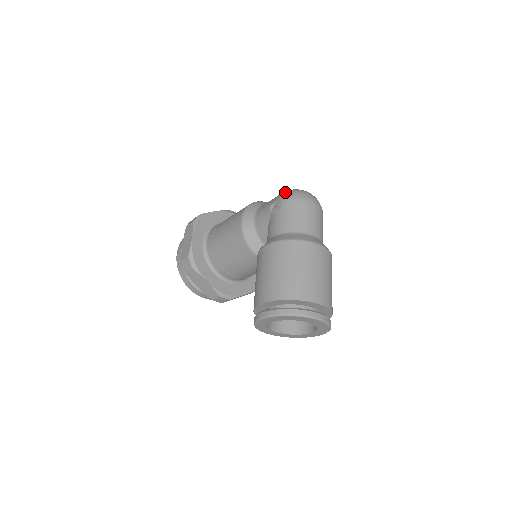
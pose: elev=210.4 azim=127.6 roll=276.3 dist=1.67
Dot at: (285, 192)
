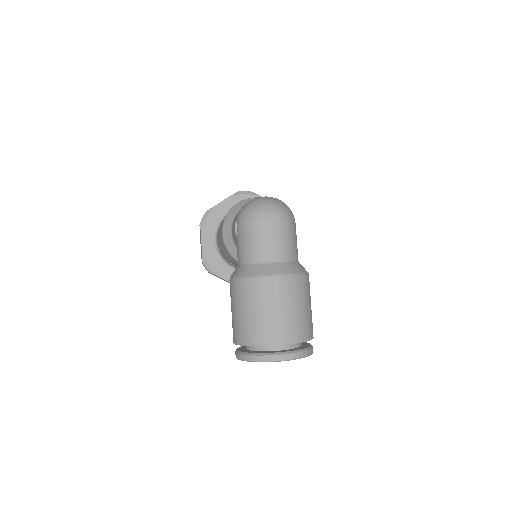
Dot at: (242, 209)
